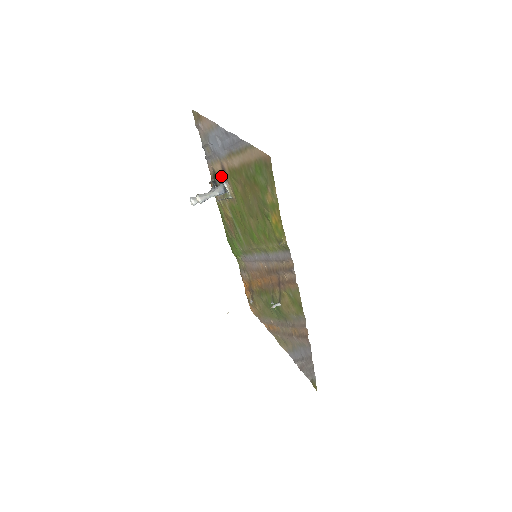
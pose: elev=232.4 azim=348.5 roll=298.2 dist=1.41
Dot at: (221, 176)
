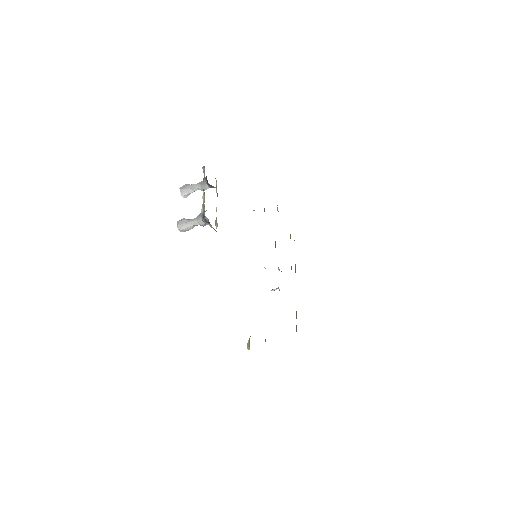
Dot at: (203, 212)
